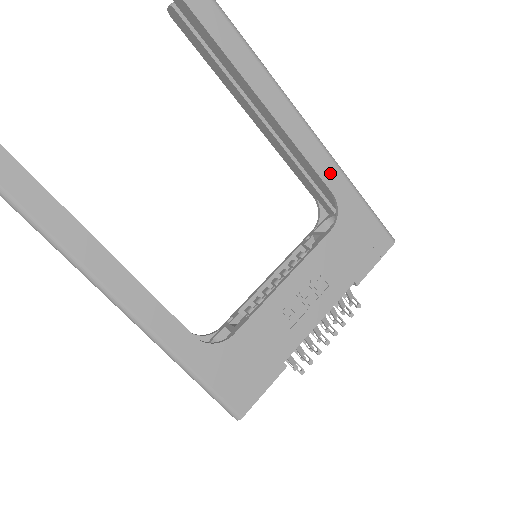
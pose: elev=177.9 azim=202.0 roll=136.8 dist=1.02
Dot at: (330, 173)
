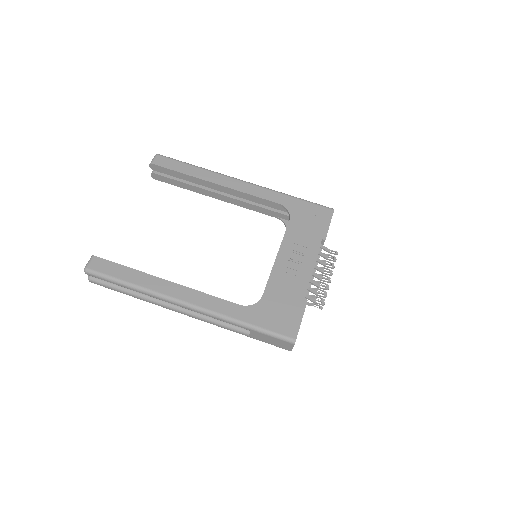
Dot at: (271, 195)
